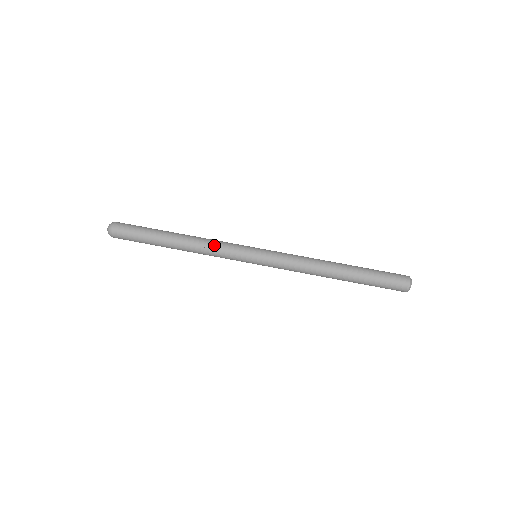
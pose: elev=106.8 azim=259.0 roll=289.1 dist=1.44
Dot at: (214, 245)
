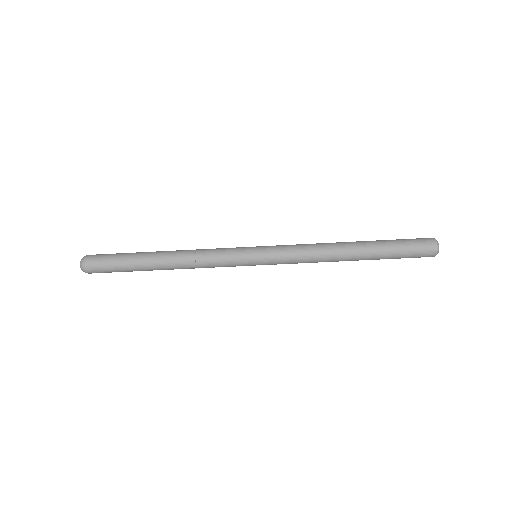
Dot at: (206, 264)
